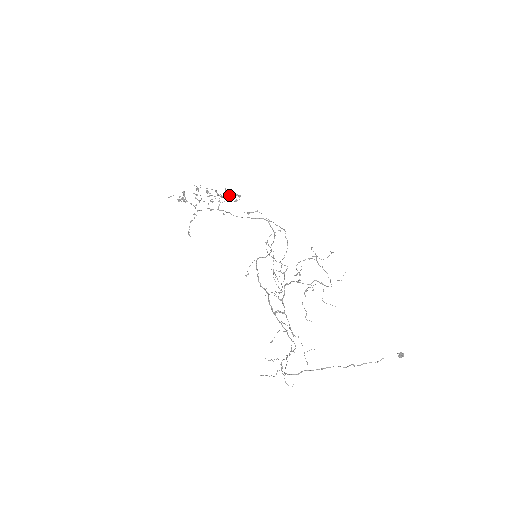
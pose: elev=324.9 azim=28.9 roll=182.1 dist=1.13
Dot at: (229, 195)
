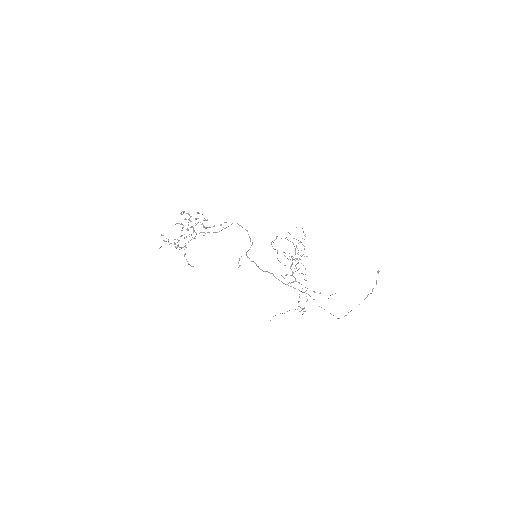
Dot at: (204, 220)
